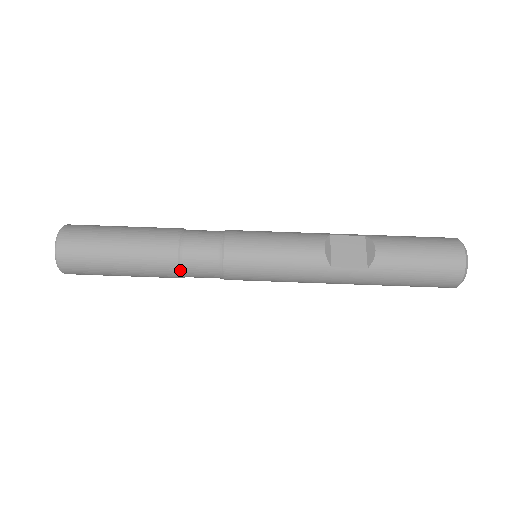
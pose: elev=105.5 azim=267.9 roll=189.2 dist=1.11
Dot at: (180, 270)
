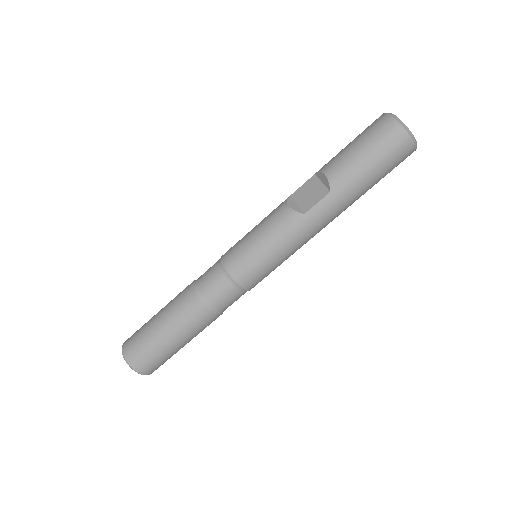
Dot at: (209, 308)
